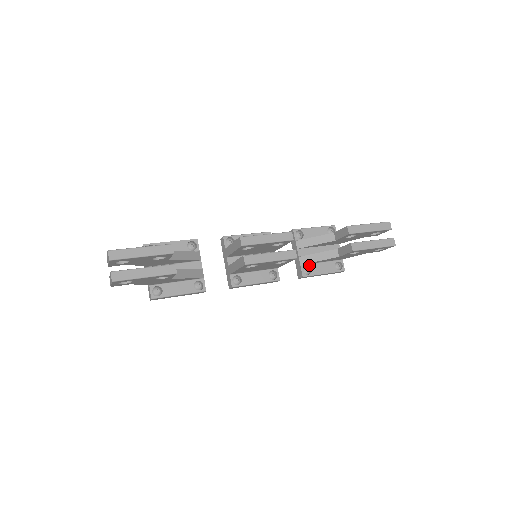
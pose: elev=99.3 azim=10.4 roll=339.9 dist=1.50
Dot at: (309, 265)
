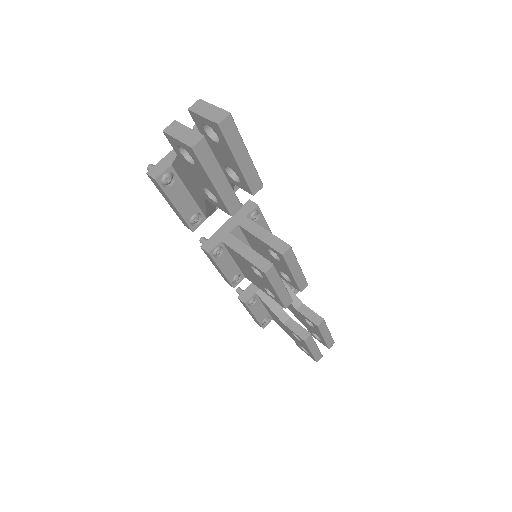
Dot at: (258, 299)
